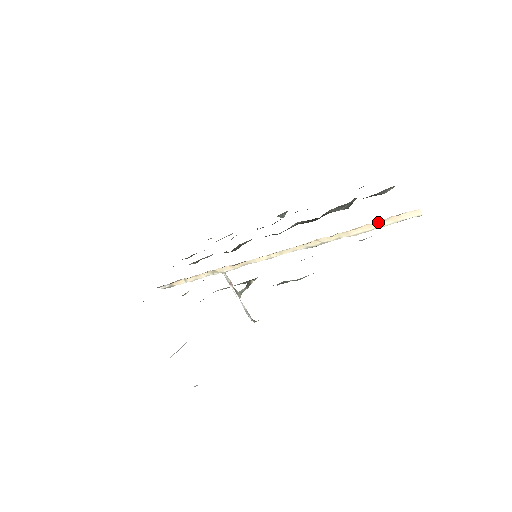
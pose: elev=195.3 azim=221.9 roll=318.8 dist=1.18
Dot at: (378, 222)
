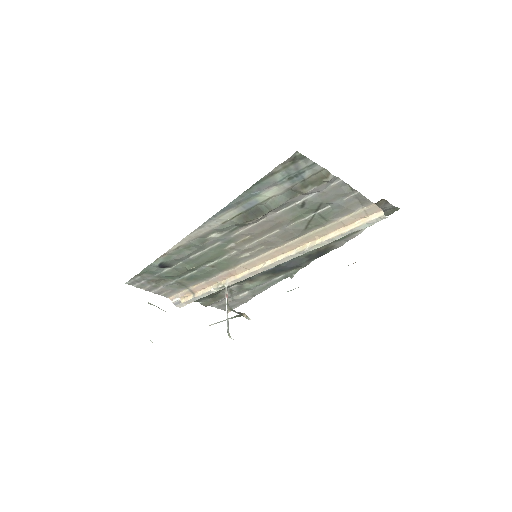
Dot at: (352, 224)
